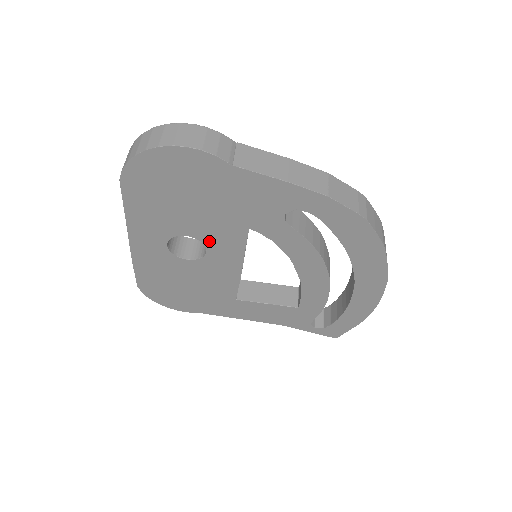
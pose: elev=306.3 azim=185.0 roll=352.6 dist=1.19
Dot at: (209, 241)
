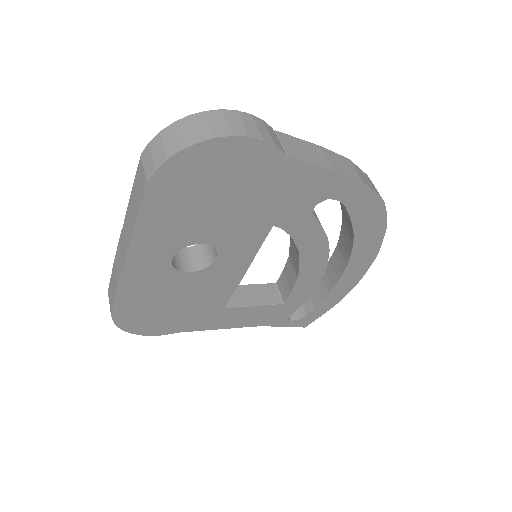
Dot at: (224, 246)
